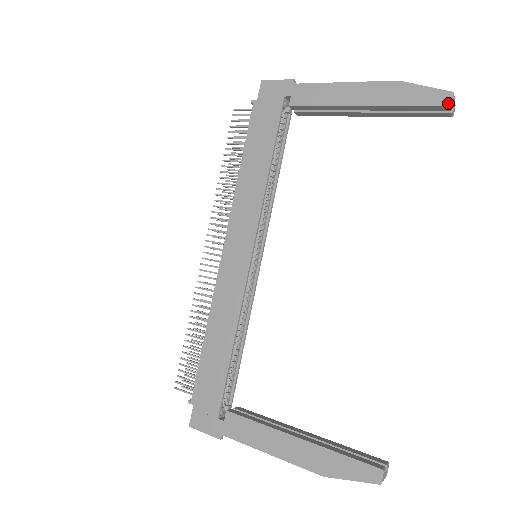
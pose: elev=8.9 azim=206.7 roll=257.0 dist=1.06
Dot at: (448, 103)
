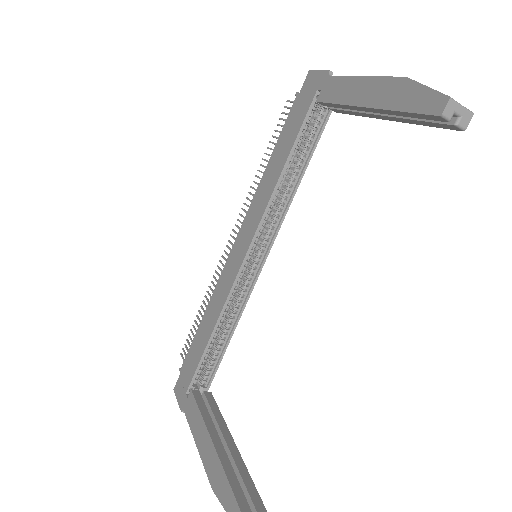
Dot at: (438, 112)
